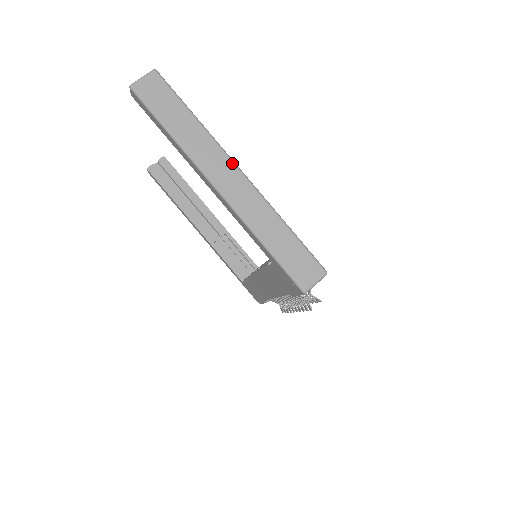
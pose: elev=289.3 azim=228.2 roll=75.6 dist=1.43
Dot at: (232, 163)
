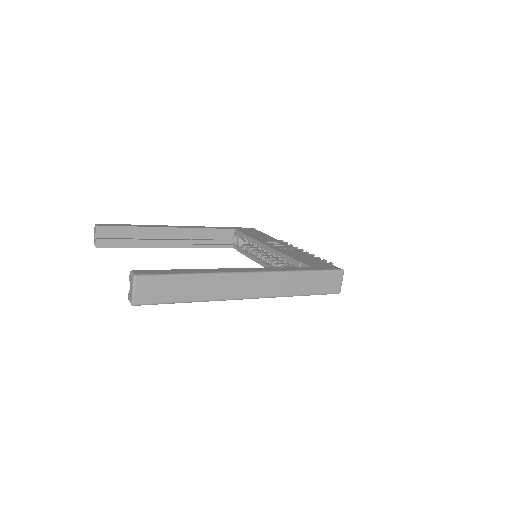
Dot at: (243, 275)
